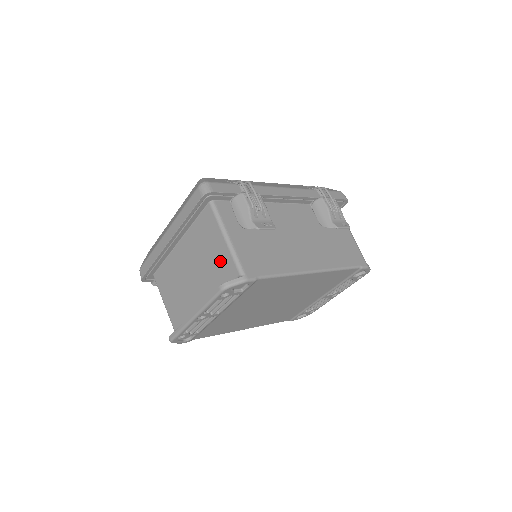
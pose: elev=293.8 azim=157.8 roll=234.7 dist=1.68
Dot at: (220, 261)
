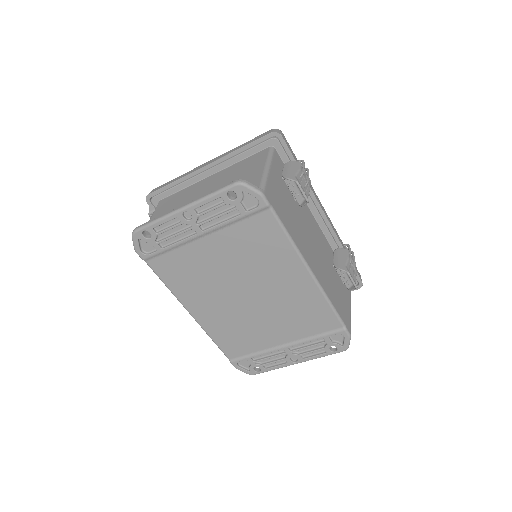
Dot at: occluded
